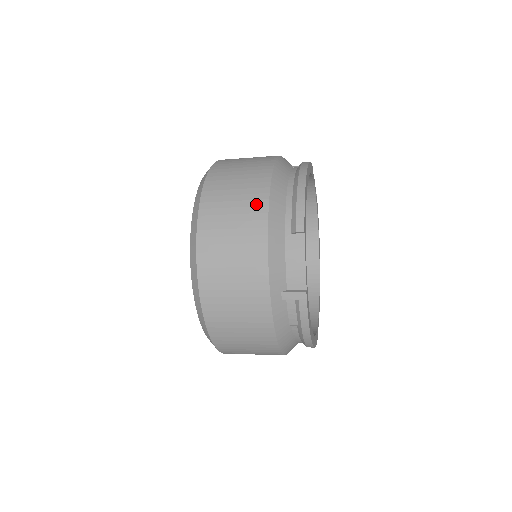
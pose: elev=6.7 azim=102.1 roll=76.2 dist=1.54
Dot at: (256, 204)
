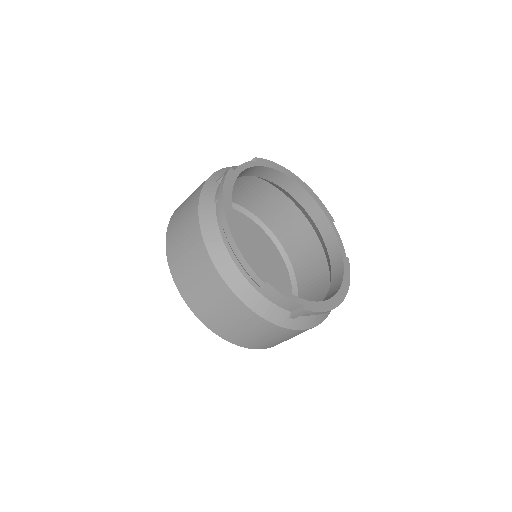
Dot at: occluded
